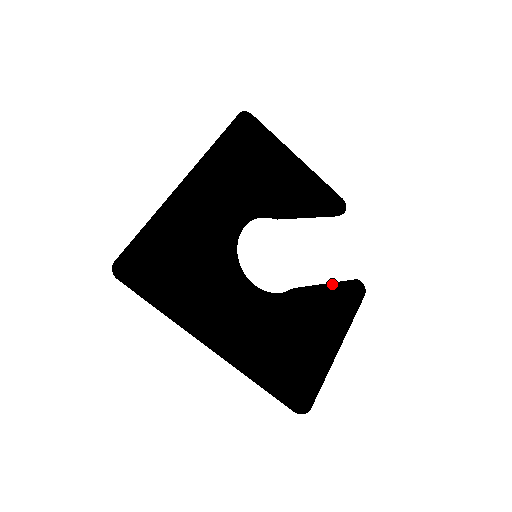
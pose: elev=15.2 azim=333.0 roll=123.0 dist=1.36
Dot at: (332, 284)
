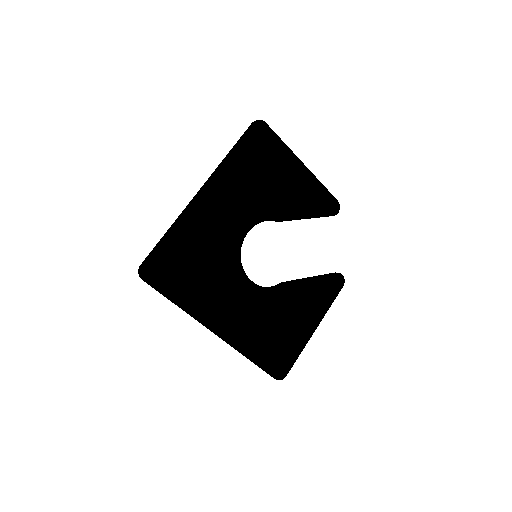
Dot at: (317, 278)
